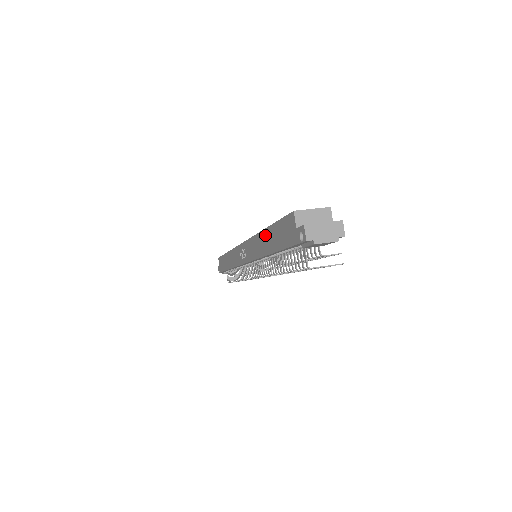
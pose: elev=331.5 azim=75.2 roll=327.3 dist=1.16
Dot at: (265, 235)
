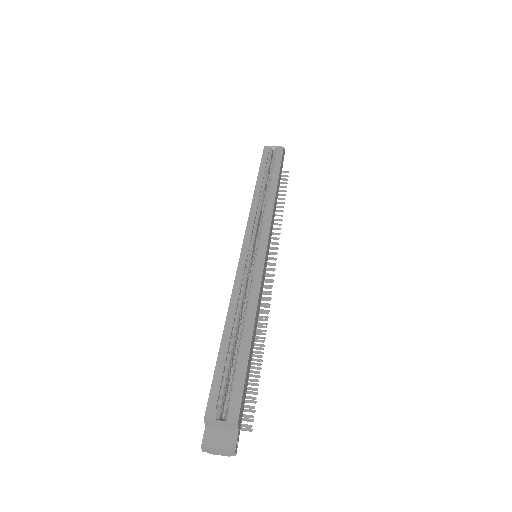
Dot at: (224, 333)
